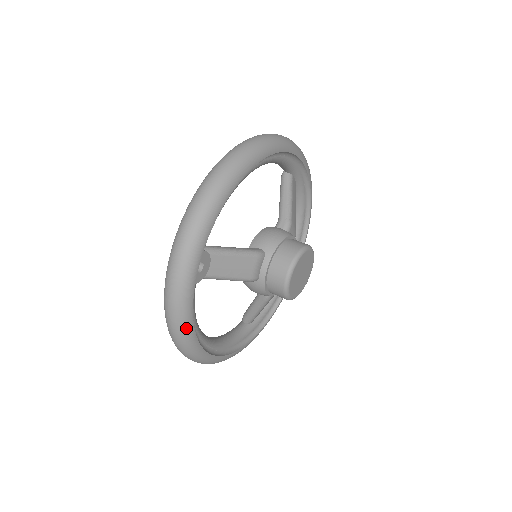
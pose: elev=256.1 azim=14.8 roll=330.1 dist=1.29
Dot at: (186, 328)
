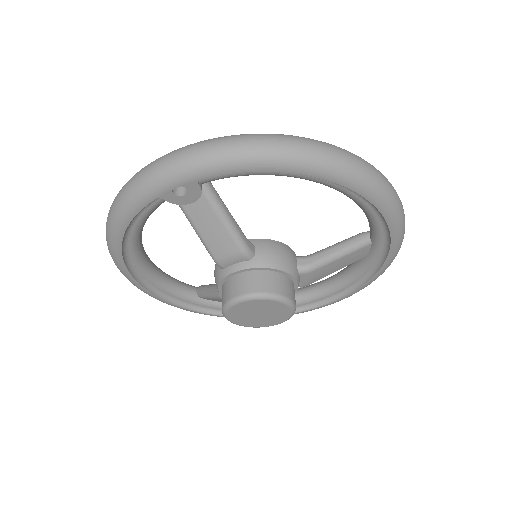
Dot at: (119, 220)
